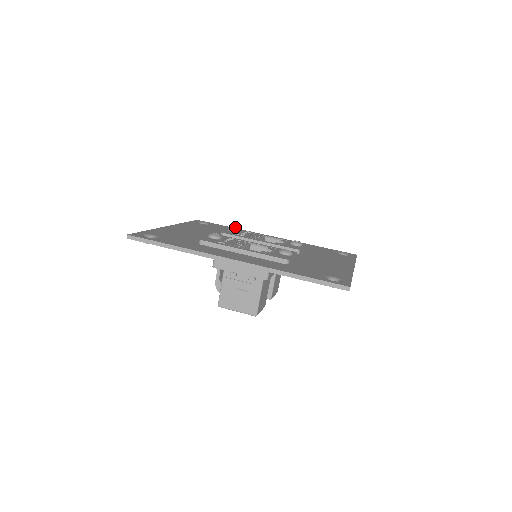
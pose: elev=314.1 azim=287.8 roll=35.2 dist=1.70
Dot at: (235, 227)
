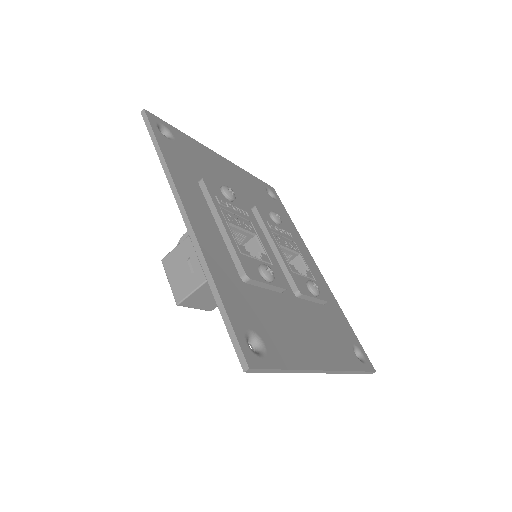
Dot at: occluded
